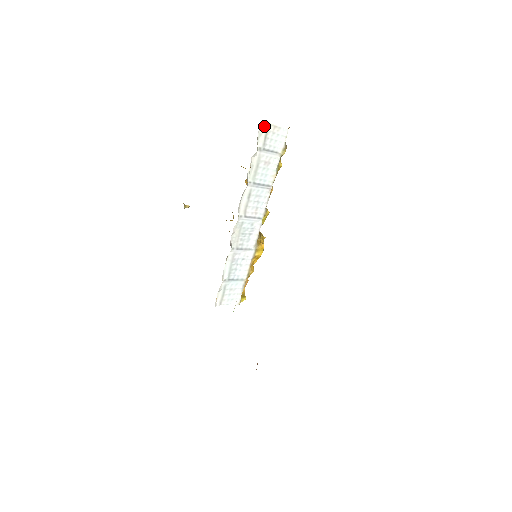
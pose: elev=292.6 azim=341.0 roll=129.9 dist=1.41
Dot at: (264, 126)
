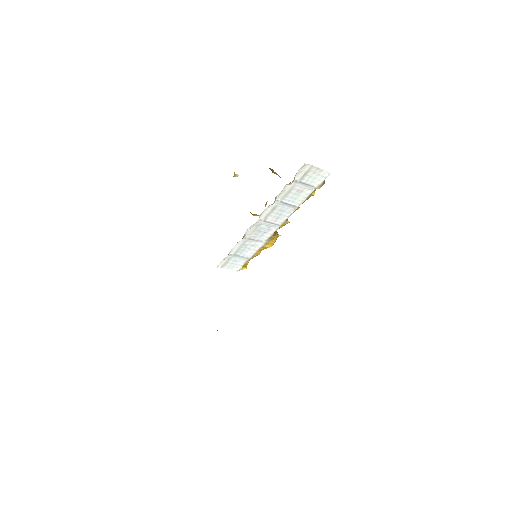
Dot at: (307, 166)
